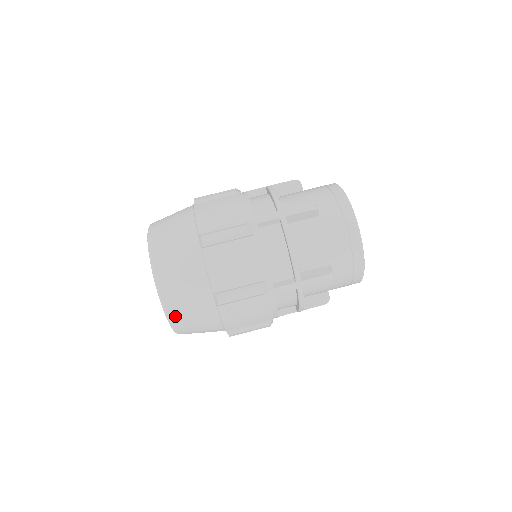
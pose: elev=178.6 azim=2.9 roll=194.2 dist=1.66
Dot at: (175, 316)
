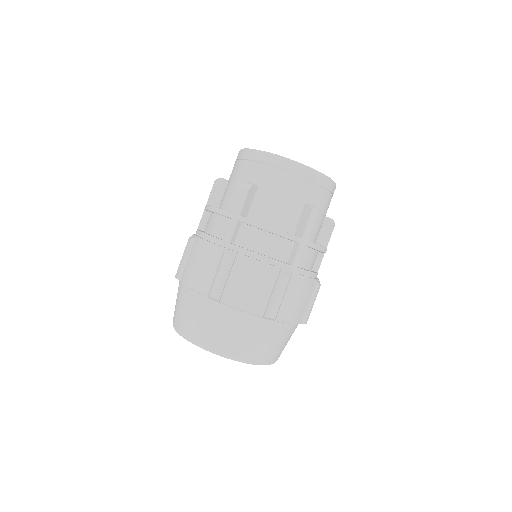
Dot at: (260, 358)
